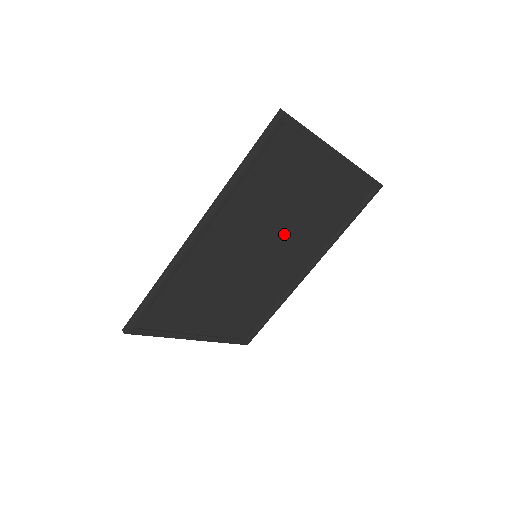
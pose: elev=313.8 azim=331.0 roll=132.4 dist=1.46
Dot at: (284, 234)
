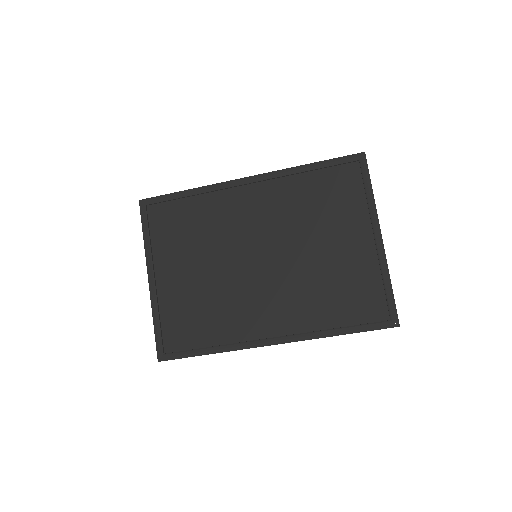
Dot at: (290, 260)
